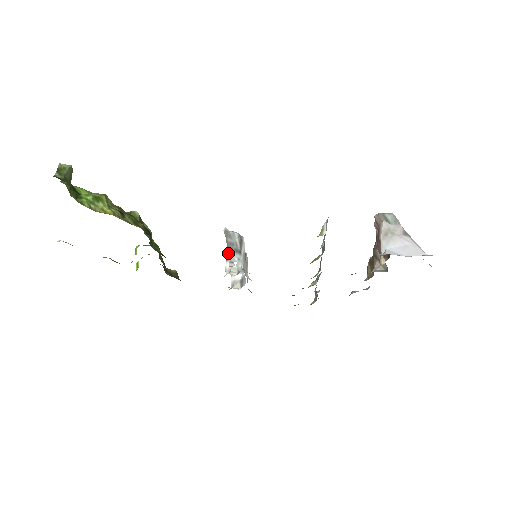
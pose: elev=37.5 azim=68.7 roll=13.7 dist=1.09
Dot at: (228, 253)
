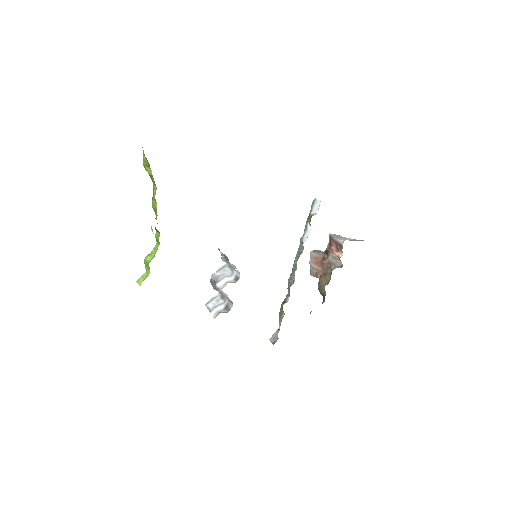
Dot at: (228, 261)
